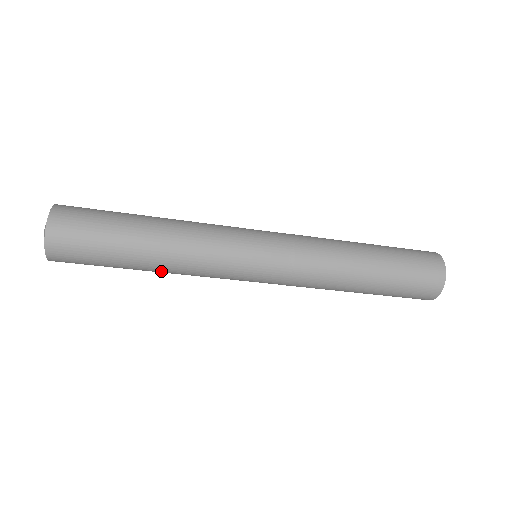
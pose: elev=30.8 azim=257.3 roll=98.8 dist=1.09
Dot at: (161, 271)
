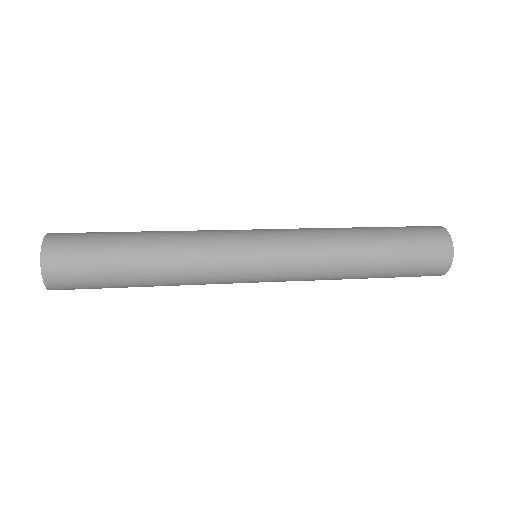
Dot at: occluded
